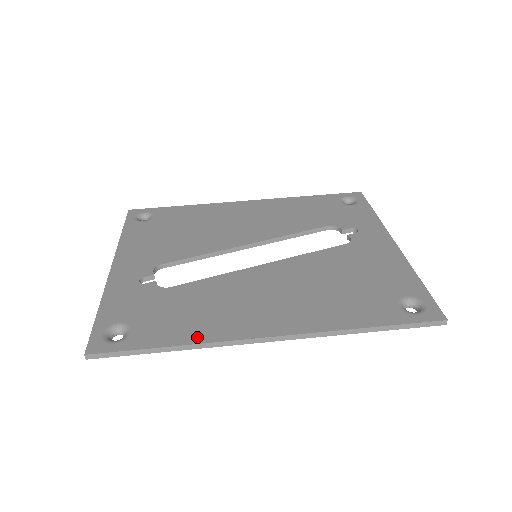
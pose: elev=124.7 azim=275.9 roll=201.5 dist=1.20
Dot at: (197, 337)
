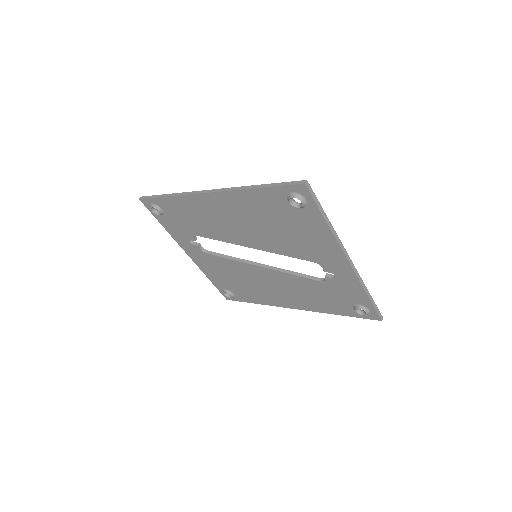
Dot at: occluded
